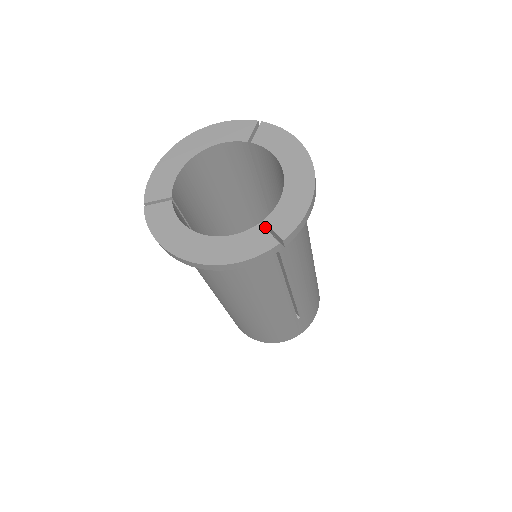
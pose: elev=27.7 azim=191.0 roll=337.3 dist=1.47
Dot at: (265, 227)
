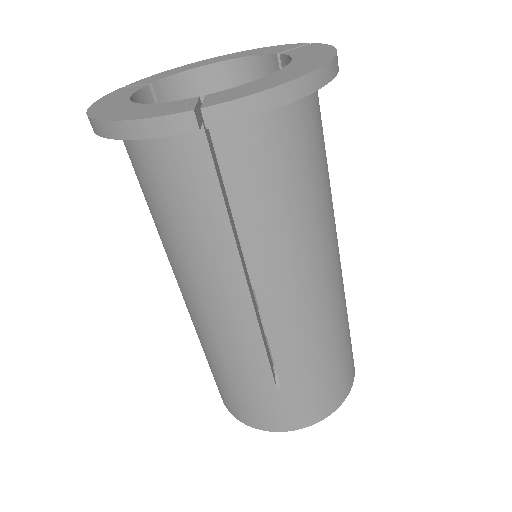
Dot at: occluded
